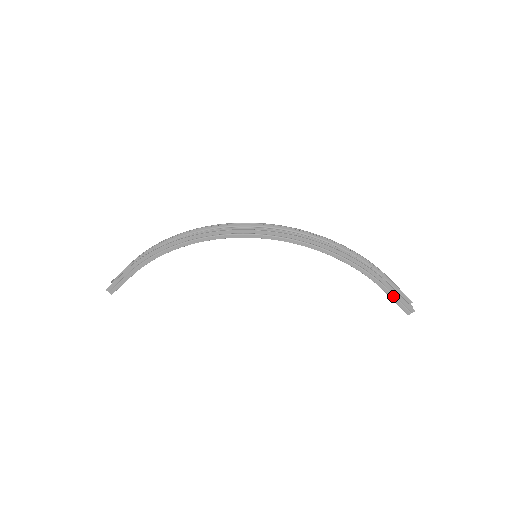
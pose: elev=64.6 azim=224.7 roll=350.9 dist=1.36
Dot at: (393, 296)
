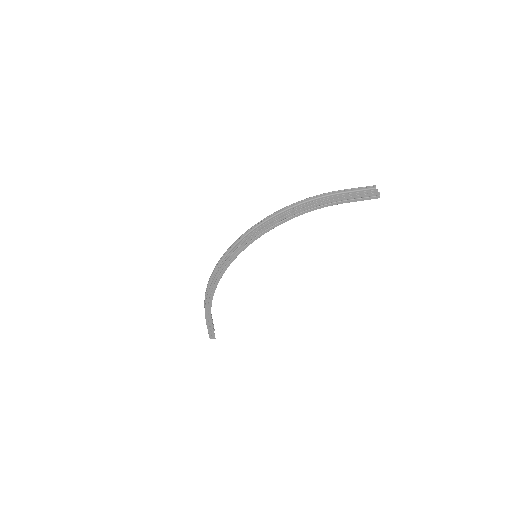
Dot at: (355, 200)
